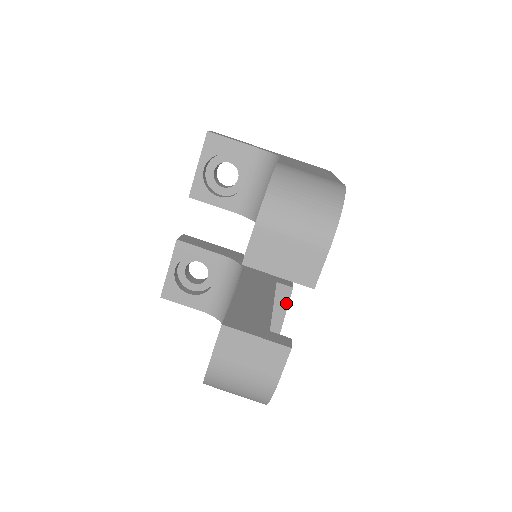
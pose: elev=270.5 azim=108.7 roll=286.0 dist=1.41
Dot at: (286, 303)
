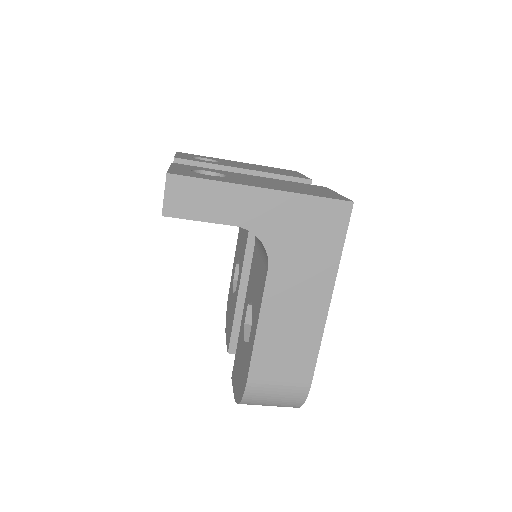
Dot at: occluded
